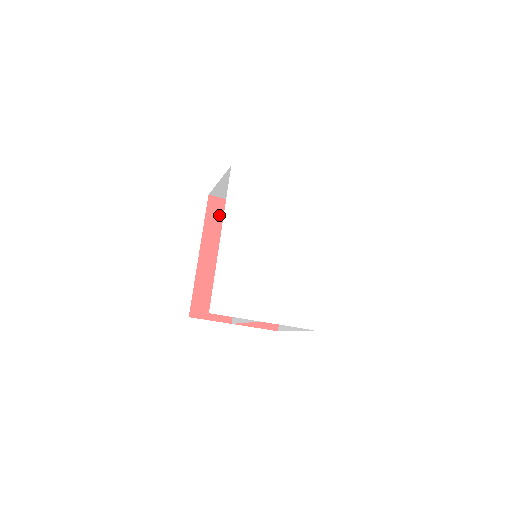
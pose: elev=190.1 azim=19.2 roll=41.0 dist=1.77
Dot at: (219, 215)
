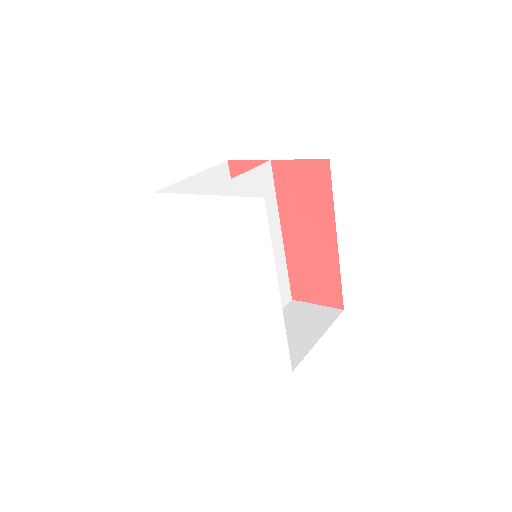
Dot at: occluded
